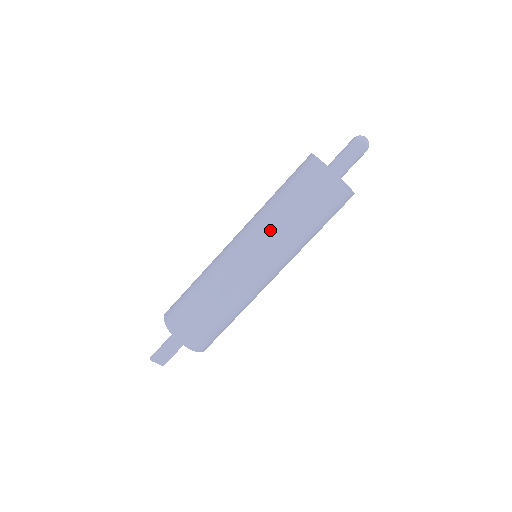
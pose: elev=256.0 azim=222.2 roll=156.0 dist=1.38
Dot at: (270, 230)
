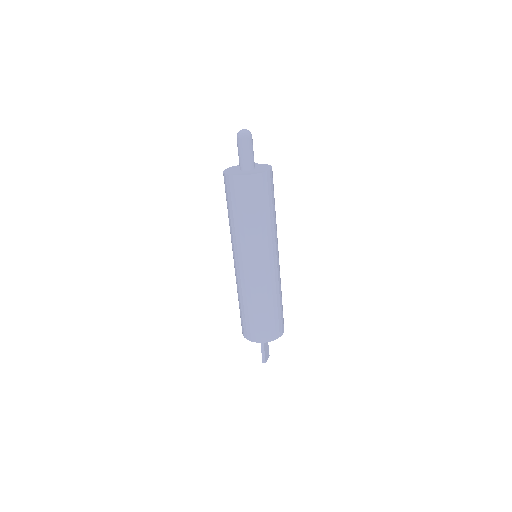
Dot at: (263, 239)
